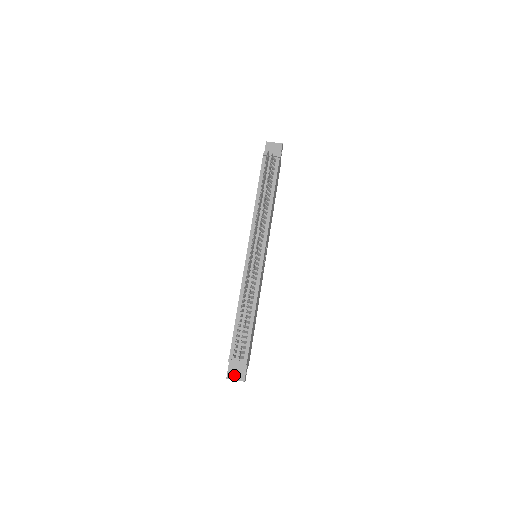
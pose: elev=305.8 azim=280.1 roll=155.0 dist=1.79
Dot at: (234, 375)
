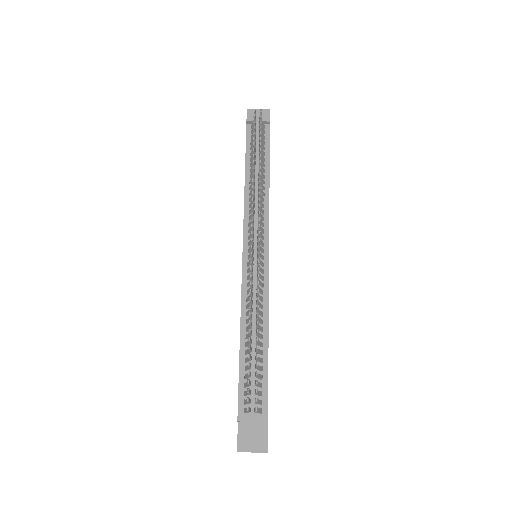
Dot at: (249, 444)
